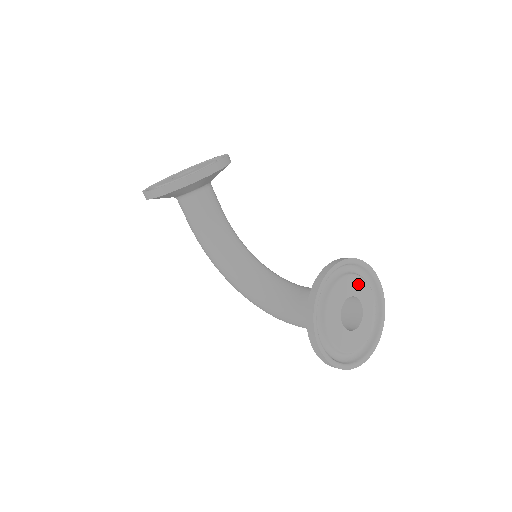
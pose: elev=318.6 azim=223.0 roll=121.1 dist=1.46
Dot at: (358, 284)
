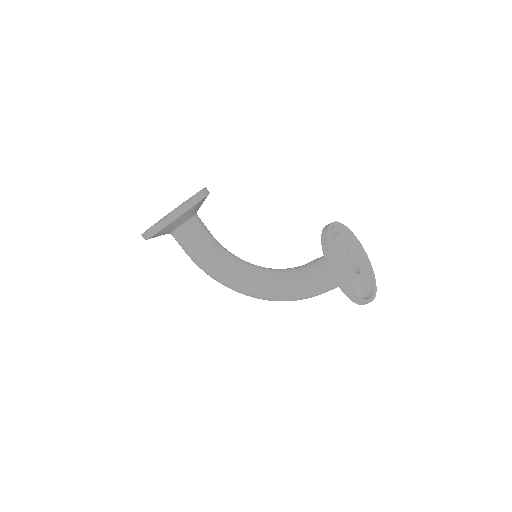
Dot at: (347, 240)
